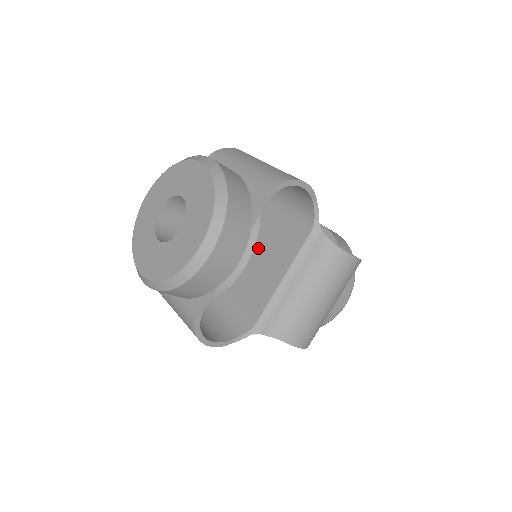
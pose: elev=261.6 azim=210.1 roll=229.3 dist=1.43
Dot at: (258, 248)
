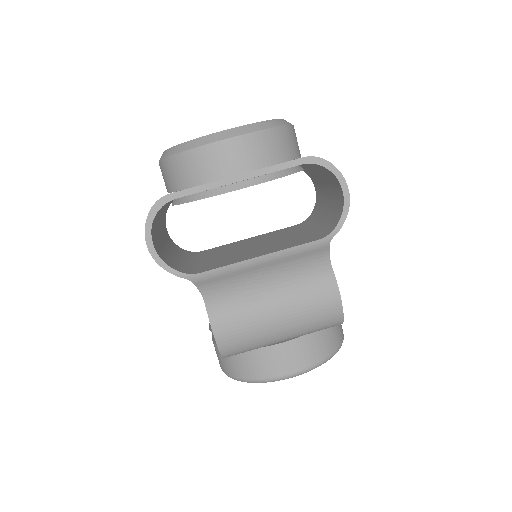
Dot at: (264, 244)
